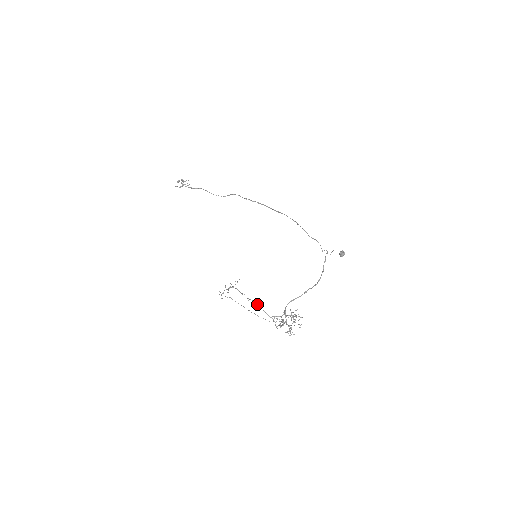
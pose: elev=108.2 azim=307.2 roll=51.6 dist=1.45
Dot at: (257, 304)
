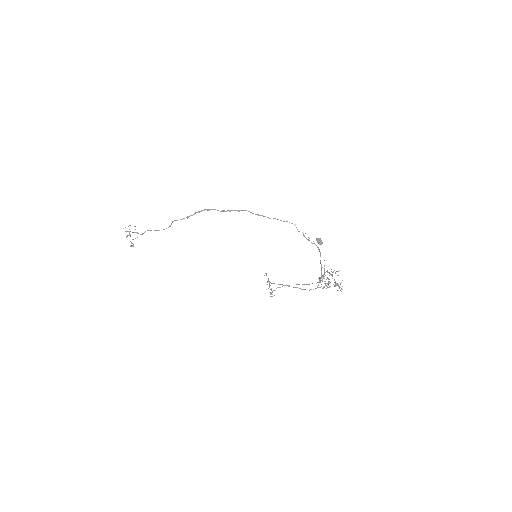
Dot at: (301, 289)
